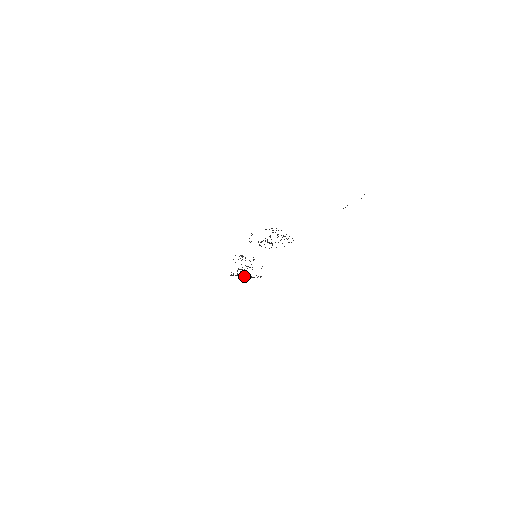
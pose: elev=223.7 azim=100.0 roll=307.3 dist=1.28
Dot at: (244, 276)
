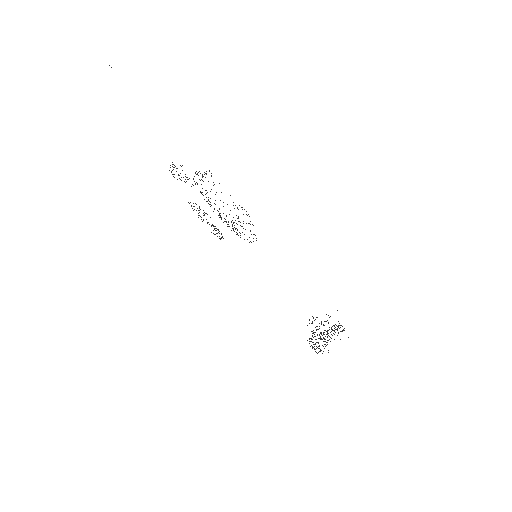
Dot at: occluded
